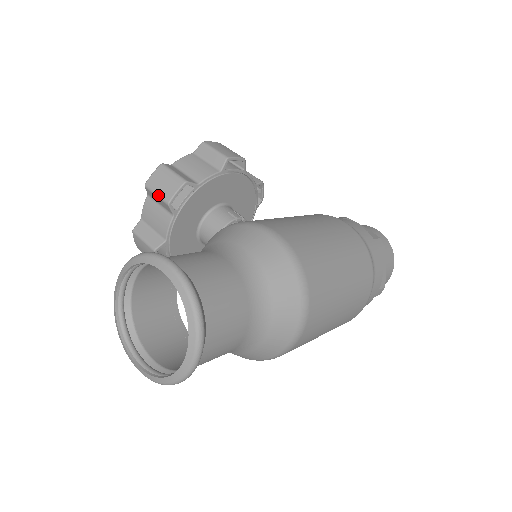
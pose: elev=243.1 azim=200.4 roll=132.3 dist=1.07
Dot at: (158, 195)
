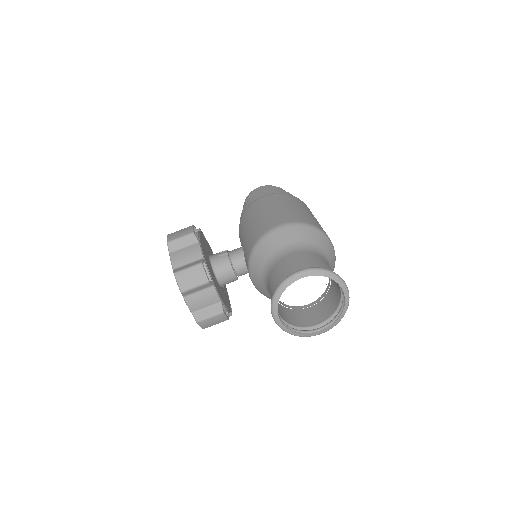
Dot at: (197, 286)
